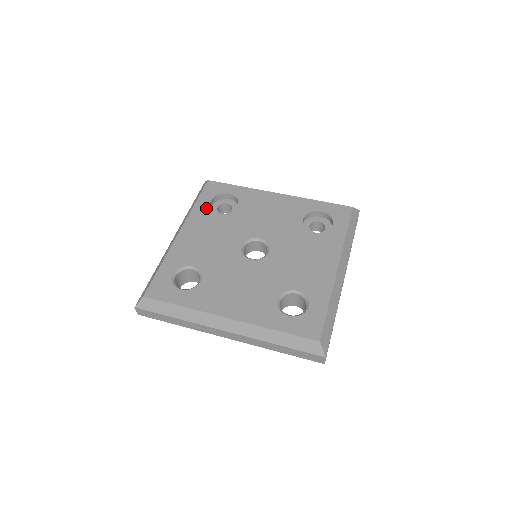
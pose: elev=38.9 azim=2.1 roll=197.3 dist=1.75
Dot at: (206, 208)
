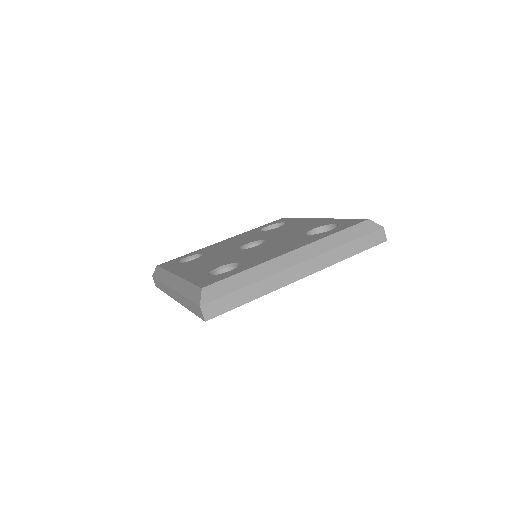
Dot at: (258, 229)
